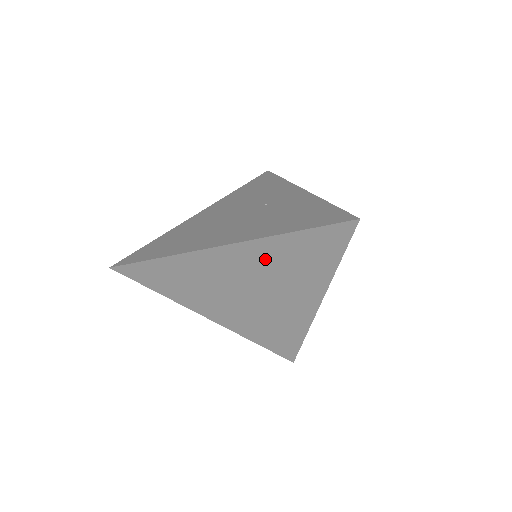
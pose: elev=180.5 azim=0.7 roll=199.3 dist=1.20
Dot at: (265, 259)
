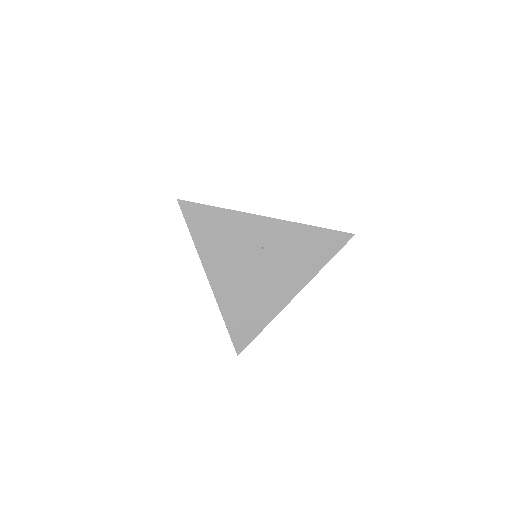
Dot at: occluded
